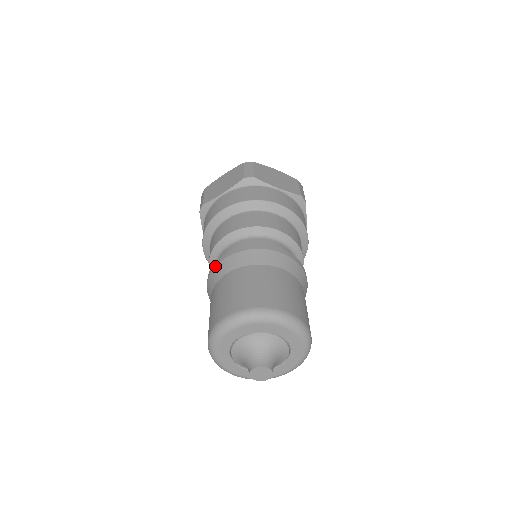
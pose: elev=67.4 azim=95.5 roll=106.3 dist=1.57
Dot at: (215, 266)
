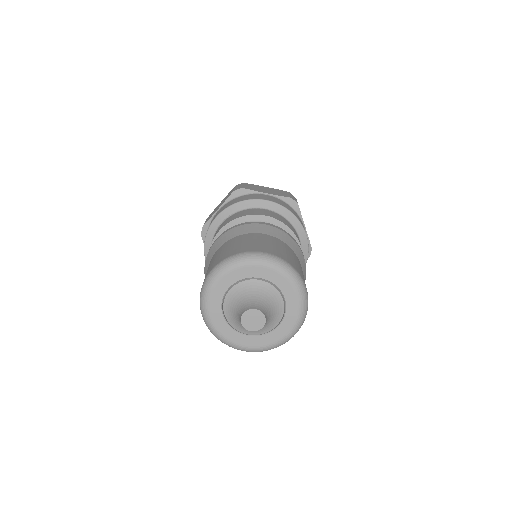
Dot at: (208, 253)
